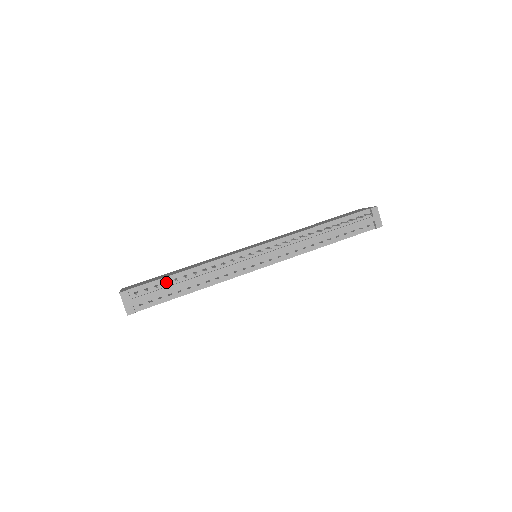
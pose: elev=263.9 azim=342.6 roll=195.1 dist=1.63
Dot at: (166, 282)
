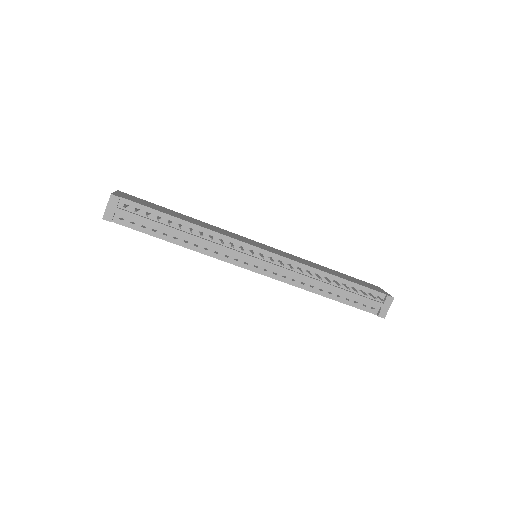
Dot at: (159, 217)
